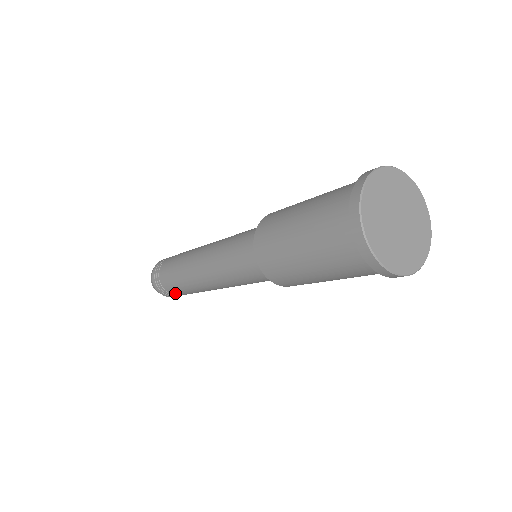
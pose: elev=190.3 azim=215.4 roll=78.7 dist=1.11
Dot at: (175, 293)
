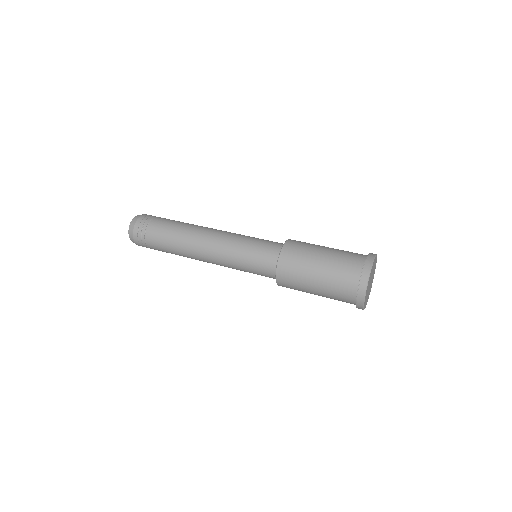
Dot at: occluded
